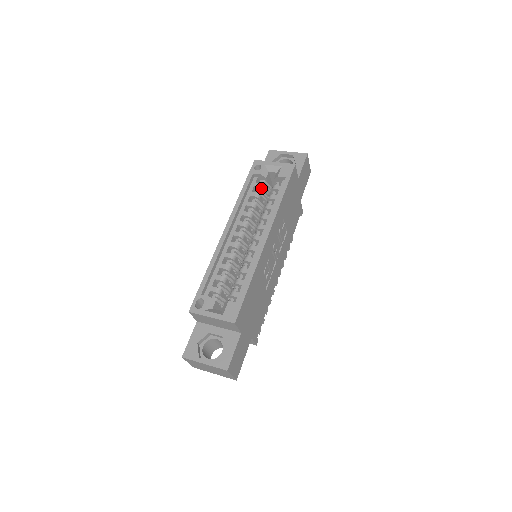
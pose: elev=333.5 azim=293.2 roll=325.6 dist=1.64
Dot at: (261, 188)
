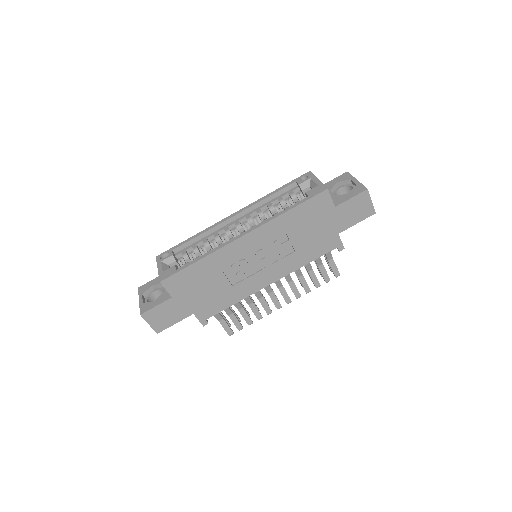
Dot at: (291, 197)
